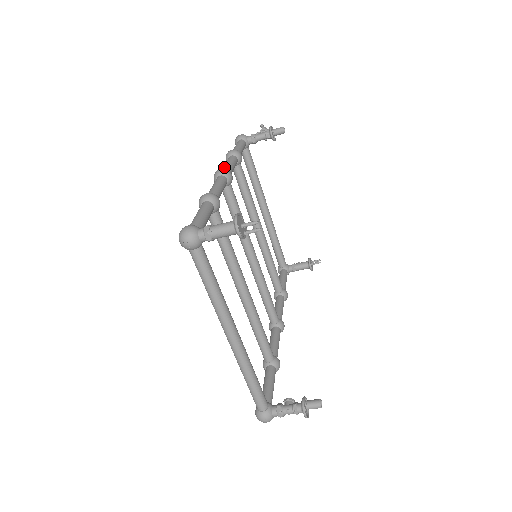
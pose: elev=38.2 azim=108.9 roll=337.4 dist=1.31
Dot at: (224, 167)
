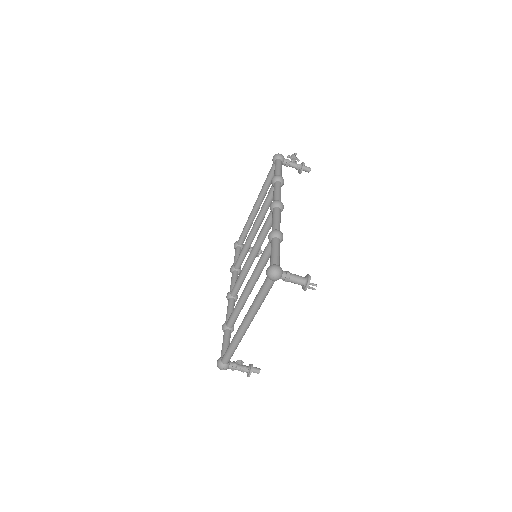
Dot at: (278, 196)
